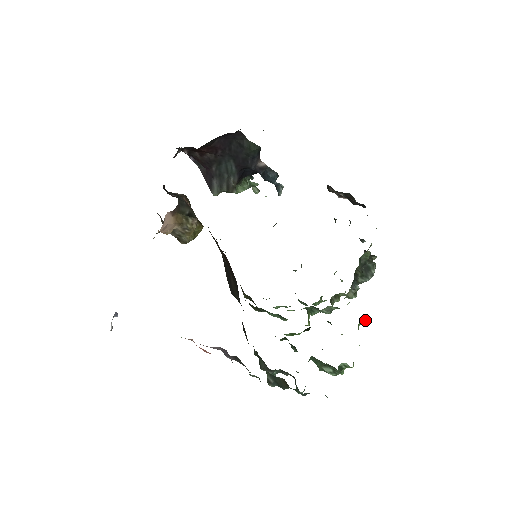
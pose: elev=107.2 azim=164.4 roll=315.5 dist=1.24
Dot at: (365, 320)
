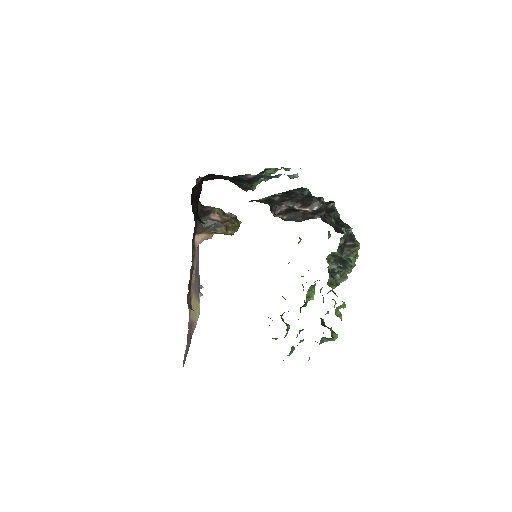
Dot at: (343, 306)
